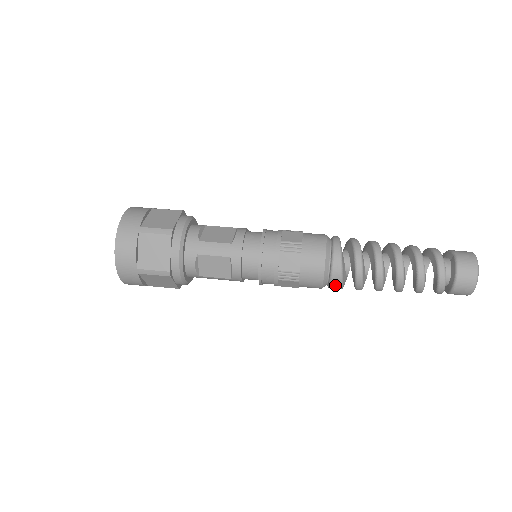
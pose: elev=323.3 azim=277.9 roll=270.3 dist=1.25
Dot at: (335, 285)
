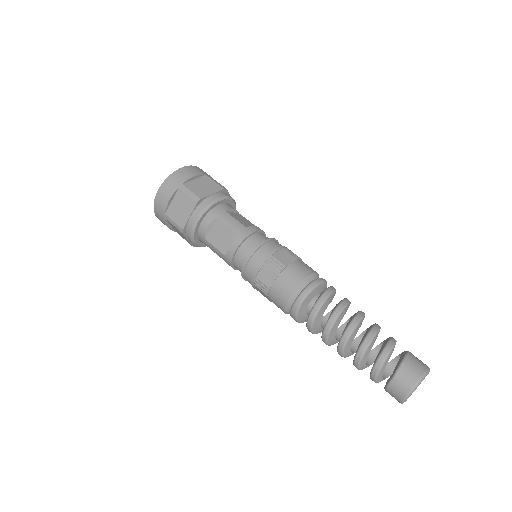
Dot at: occluded
